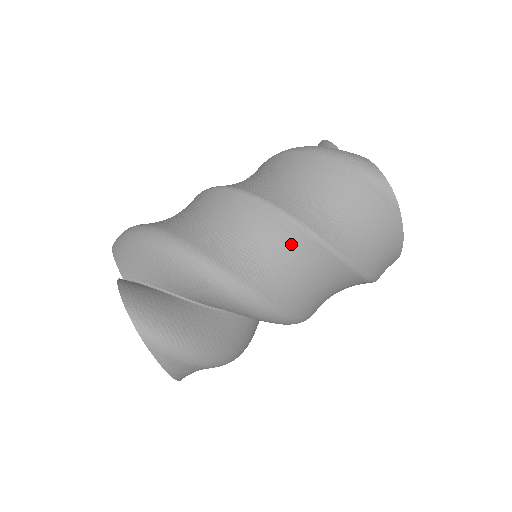
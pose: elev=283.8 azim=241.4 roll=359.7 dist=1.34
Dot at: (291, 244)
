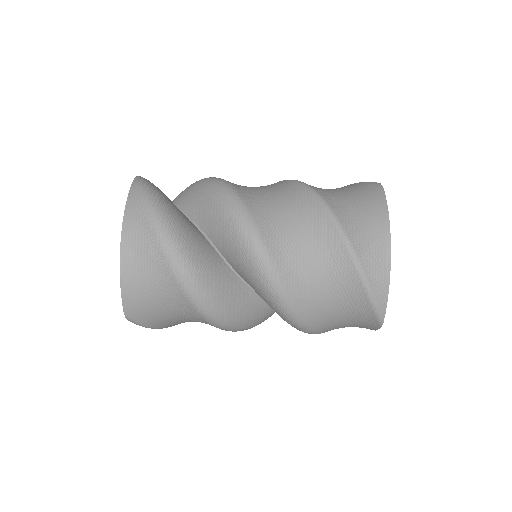
Dot at: (280, 187)
